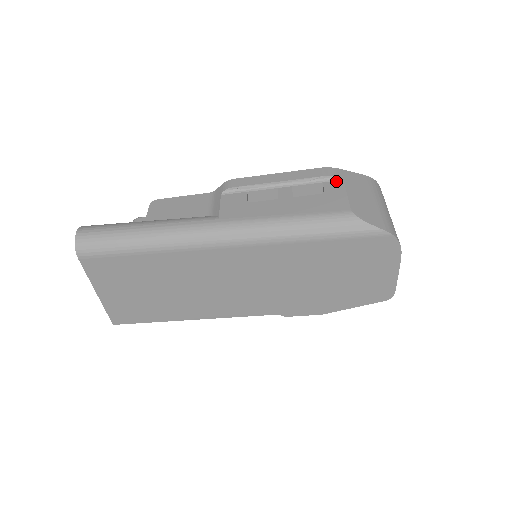
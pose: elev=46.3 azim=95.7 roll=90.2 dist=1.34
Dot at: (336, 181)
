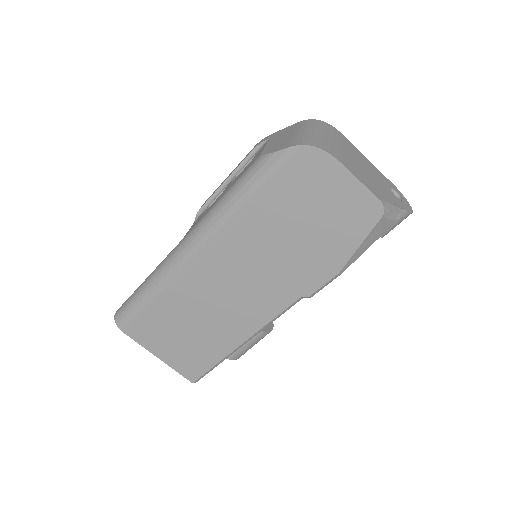
Dot at: occluded
